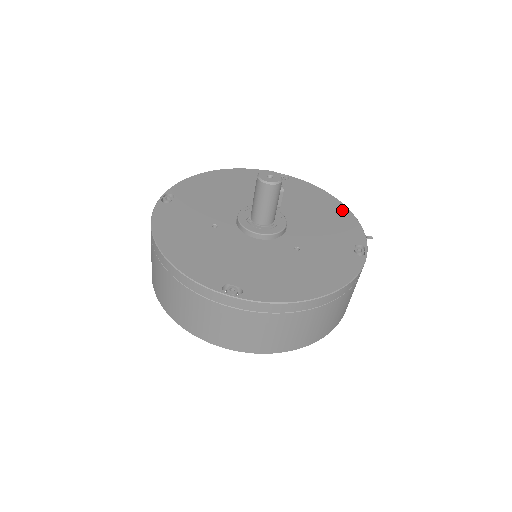
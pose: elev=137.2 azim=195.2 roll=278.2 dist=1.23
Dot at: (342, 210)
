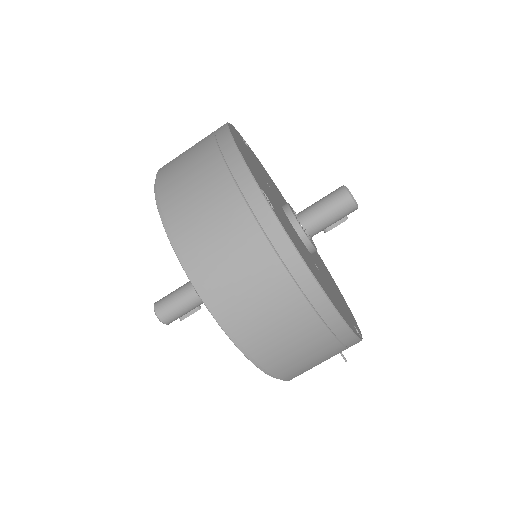
Dot at: occluded
